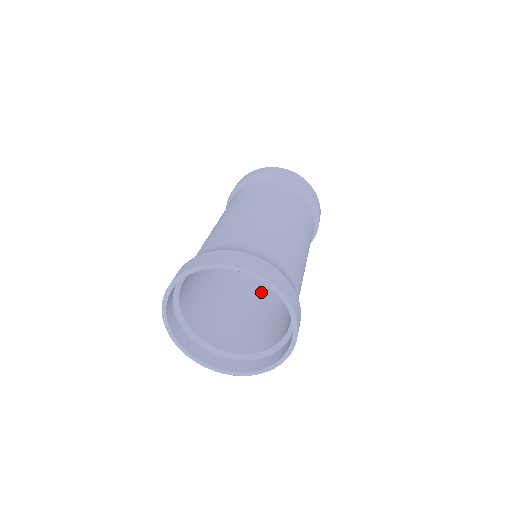
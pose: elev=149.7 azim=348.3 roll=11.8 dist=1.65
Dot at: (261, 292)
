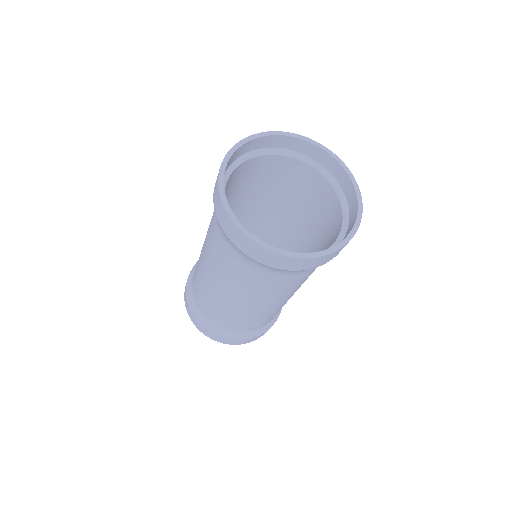
Dot at: occluded
